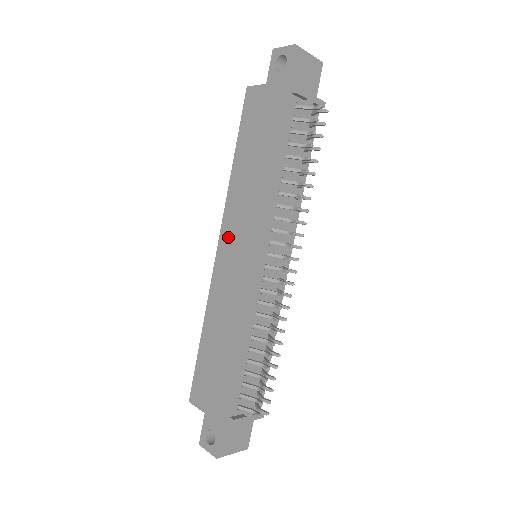
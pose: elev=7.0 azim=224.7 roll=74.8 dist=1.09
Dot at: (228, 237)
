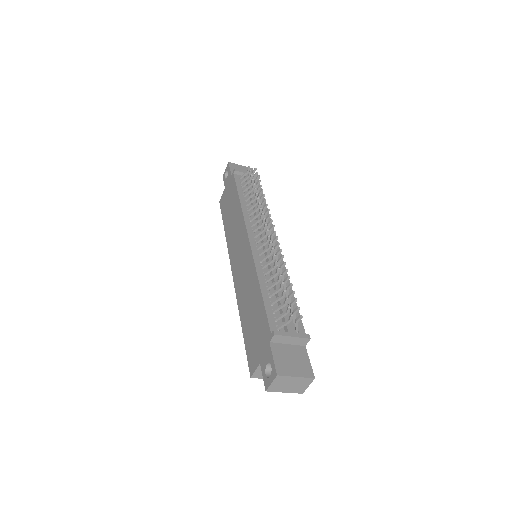
Dot at: (234, 258)
